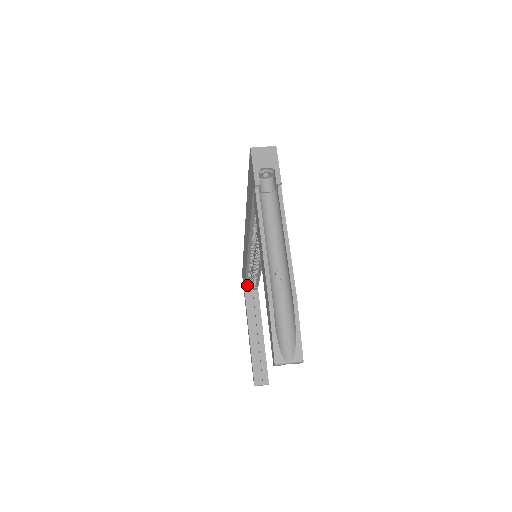
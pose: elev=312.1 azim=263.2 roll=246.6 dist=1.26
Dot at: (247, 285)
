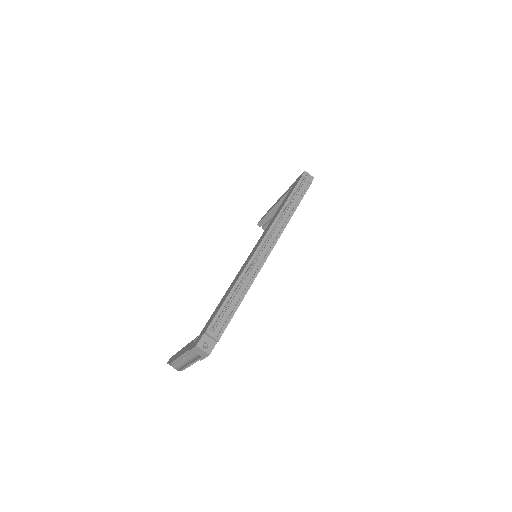
Dot at: occluded
